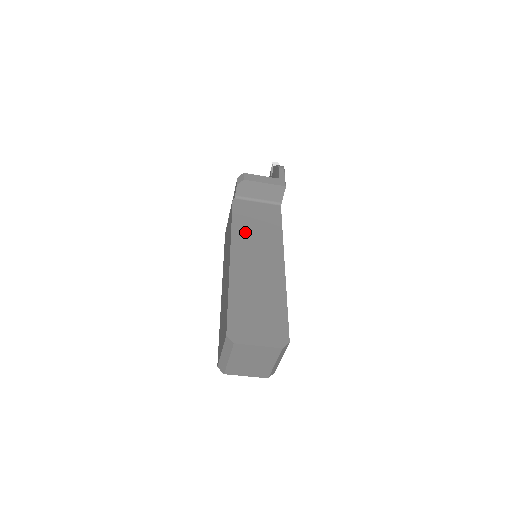
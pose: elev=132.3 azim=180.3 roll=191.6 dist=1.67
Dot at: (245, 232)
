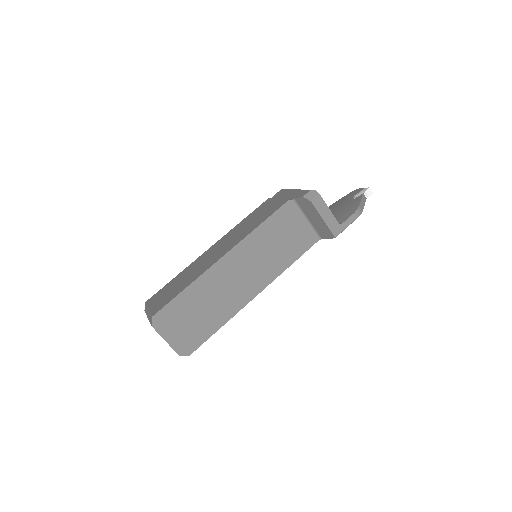
Dot at: (261, 242)
